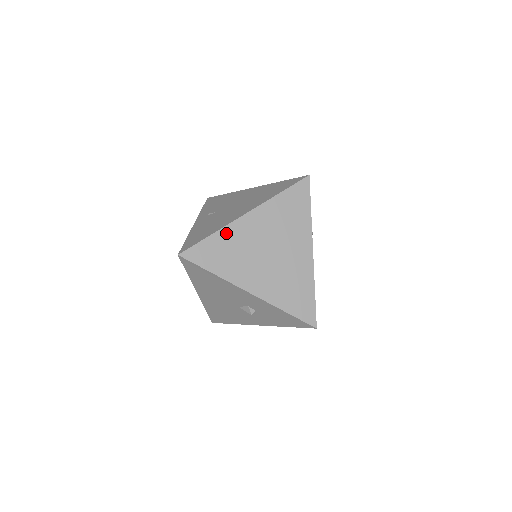
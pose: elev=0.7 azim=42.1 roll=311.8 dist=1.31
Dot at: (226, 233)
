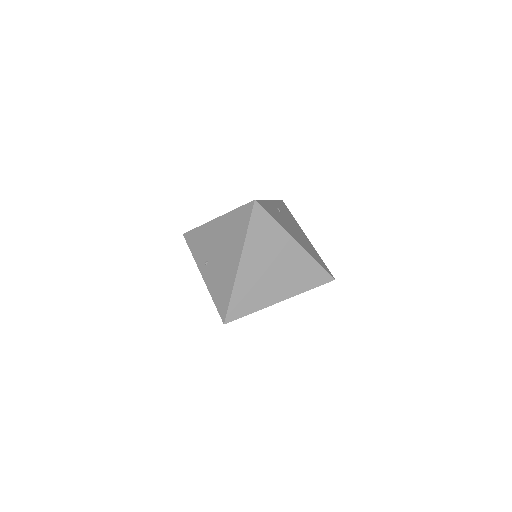
Dot at: (238, 286)
